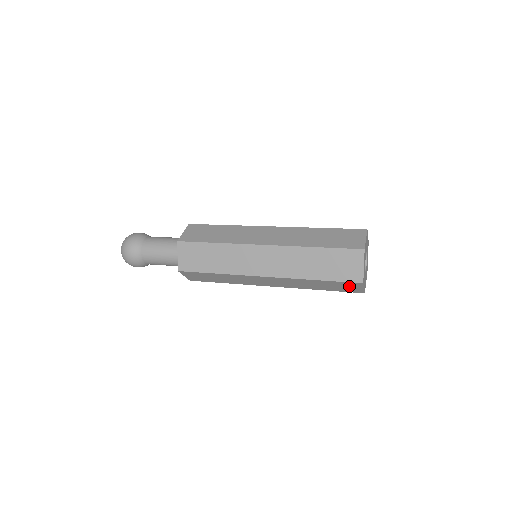
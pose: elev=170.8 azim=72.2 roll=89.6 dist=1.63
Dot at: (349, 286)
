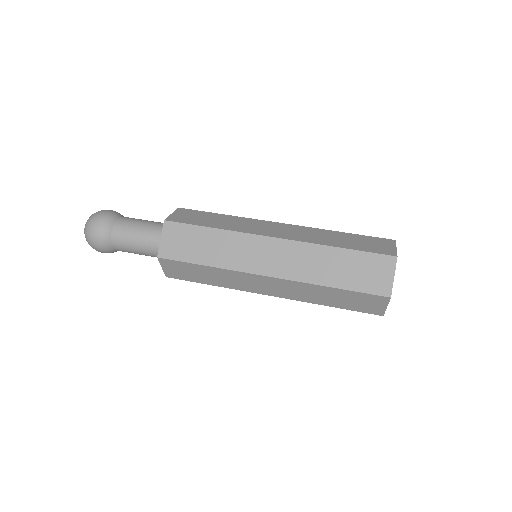
Dot at: (370, 302)
